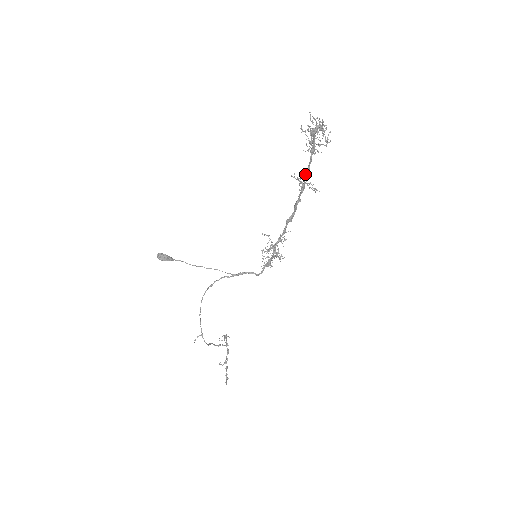
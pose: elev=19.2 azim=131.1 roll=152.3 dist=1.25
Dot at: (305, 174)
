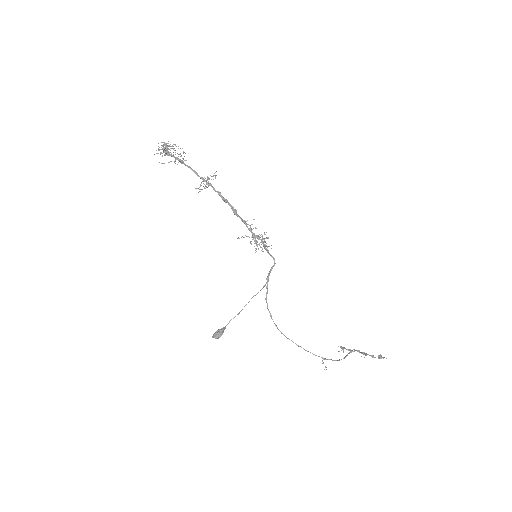
Dot at: (198, 176)
